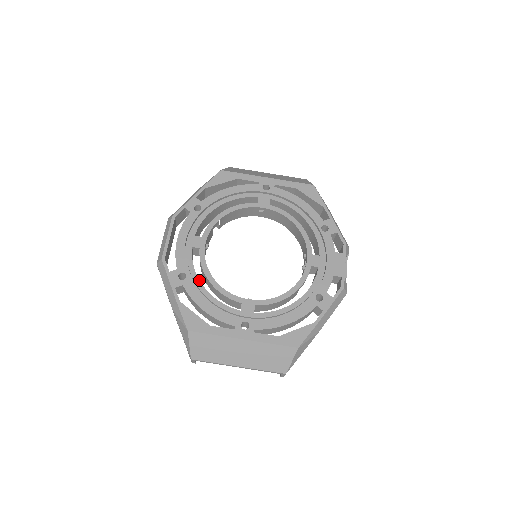
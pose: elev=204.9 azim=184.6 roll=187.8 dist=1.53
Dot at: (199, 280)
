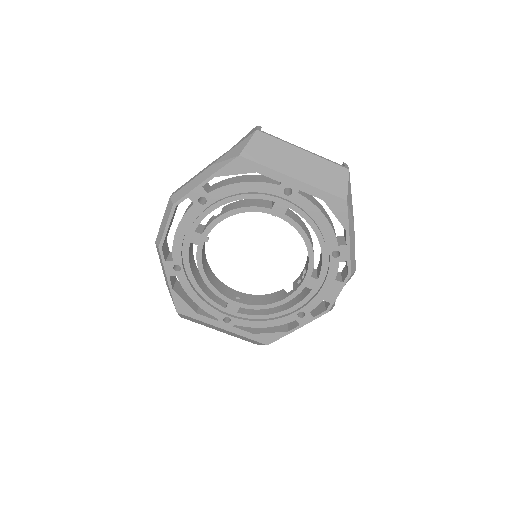
Dot at: (193, 275)
